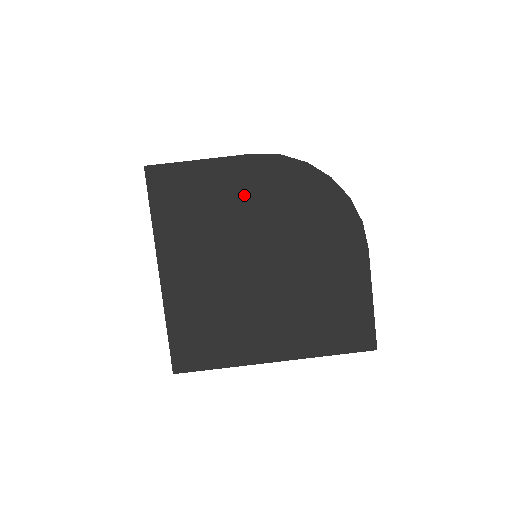
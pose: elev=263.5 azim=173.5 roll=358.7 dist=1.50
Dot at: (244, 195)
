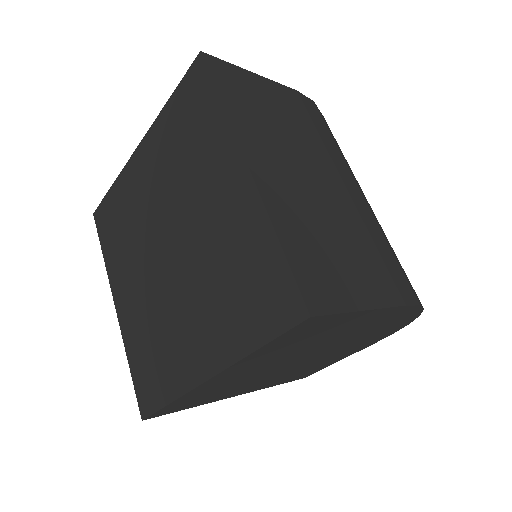
Dot at: (356, 329)
